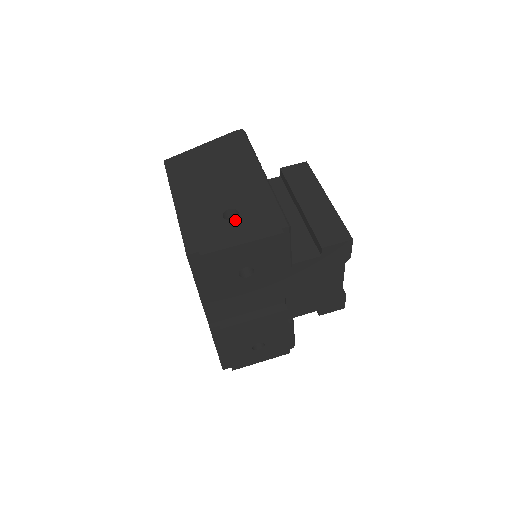
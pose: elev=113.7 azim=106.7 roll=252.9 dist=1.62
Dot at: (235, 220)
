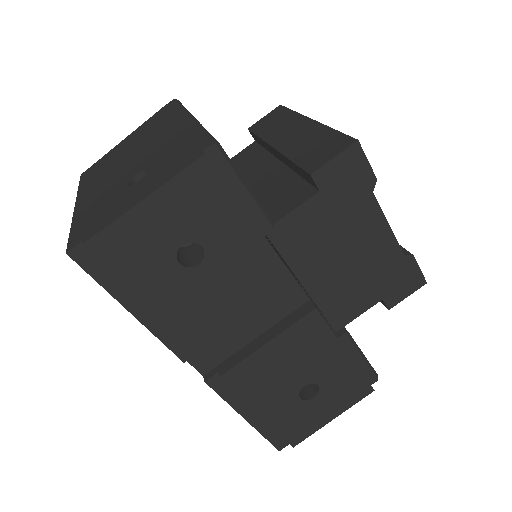
Dot at: (141, 179)
